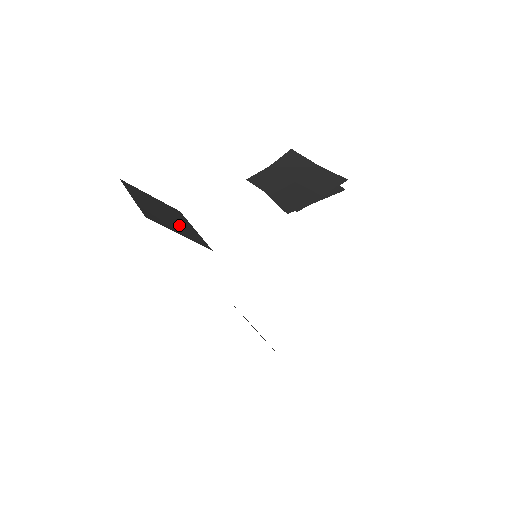
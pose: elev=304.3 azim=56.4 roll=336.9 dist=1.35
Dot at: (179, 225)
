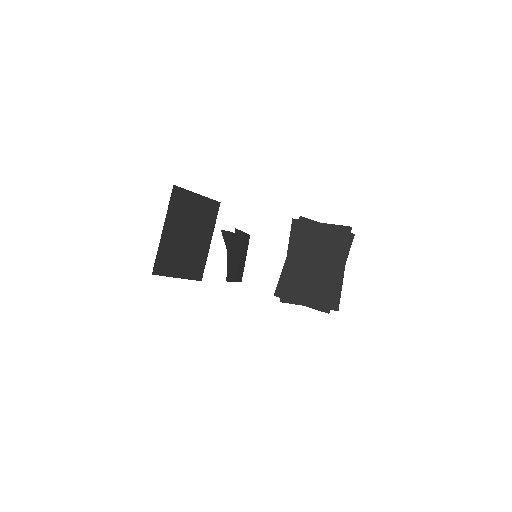
Dot at: (192, 251)
